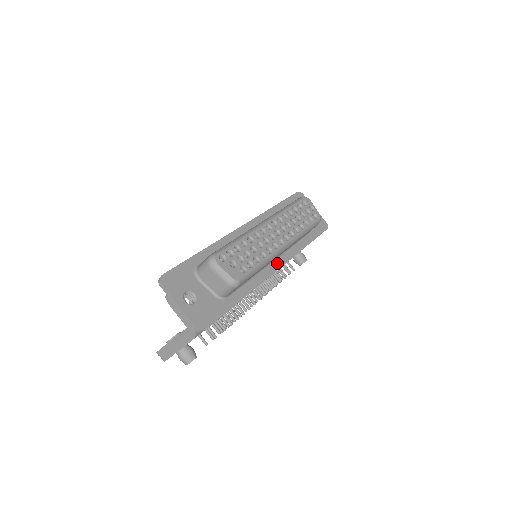
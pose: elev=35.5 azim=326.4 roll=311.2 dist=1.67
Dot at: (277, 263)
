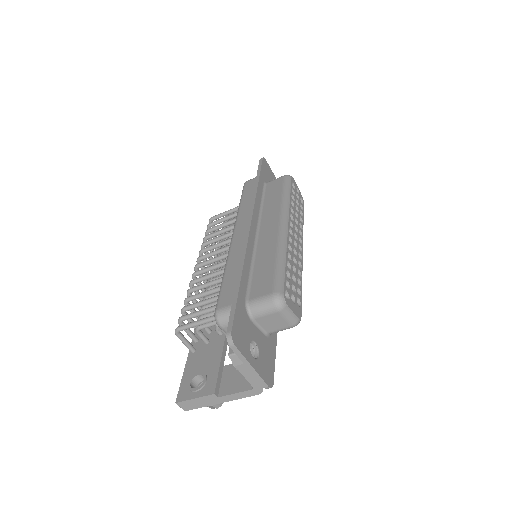
Dot at: occluded
